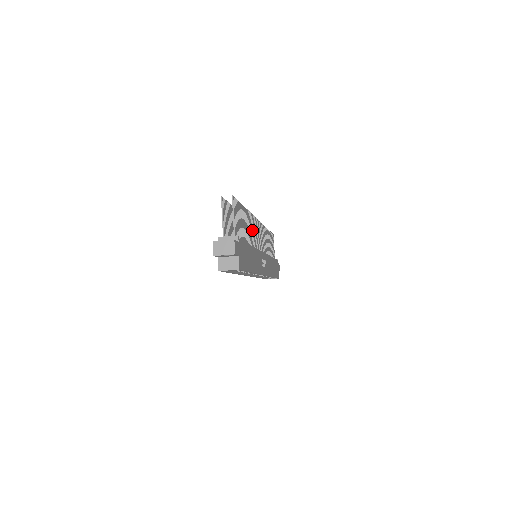
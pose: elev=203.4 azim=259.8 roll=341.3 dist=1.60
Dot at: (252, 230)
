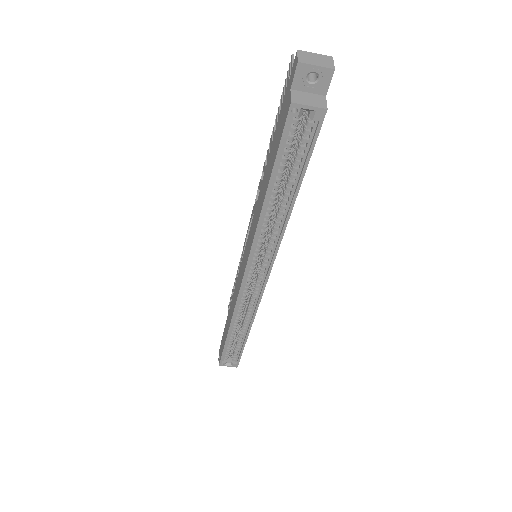
Dot at: occluded
